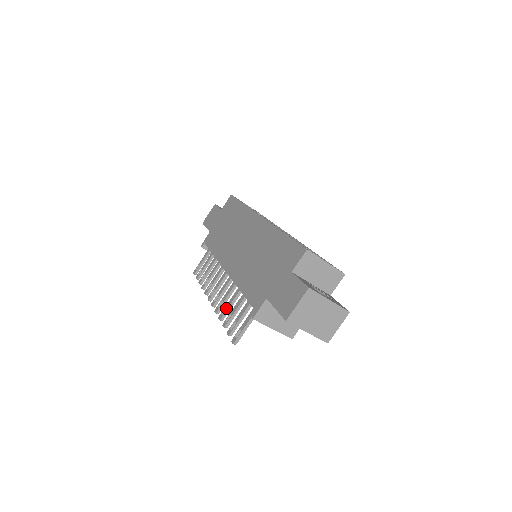
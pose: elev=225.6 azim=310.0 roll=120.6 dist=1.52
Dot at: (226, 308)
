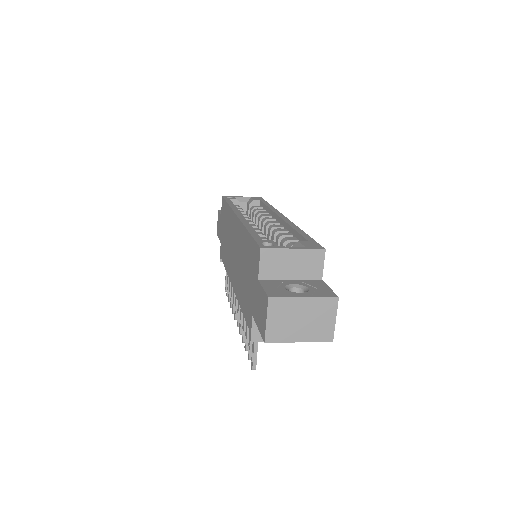
Dot at: (244, 328)
